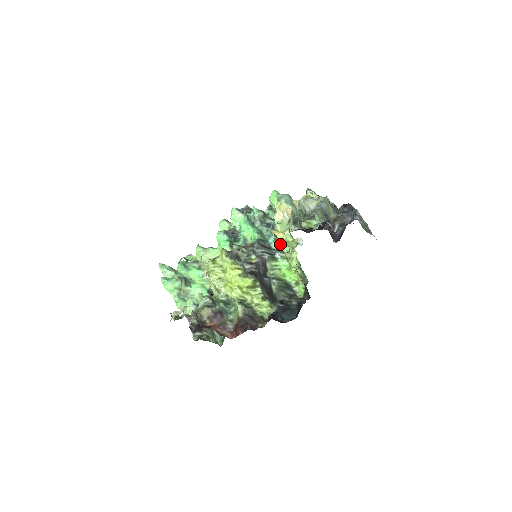
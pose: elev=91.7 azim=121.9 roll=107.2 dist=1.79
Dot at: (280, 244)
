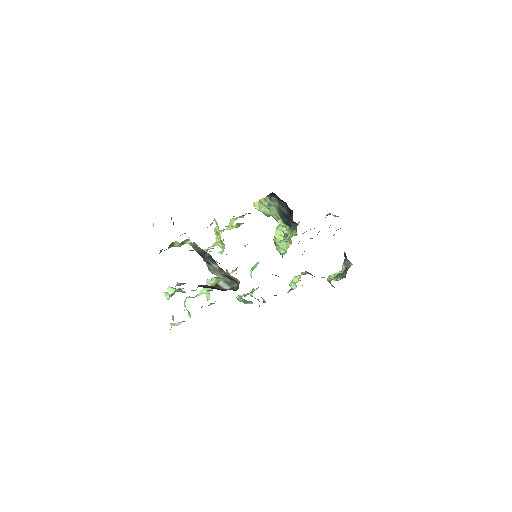
Dot at: occluded
